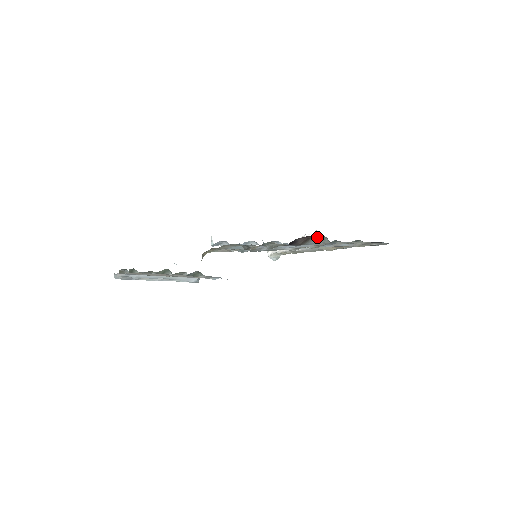
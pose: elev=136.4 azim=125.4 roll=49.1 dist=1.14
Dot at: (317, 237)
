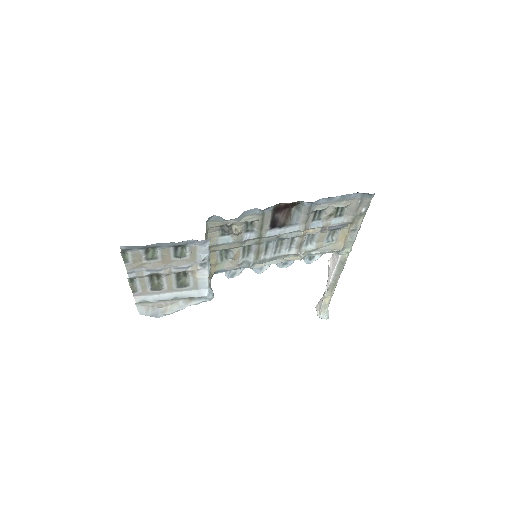
Dot at: (296, 211)
